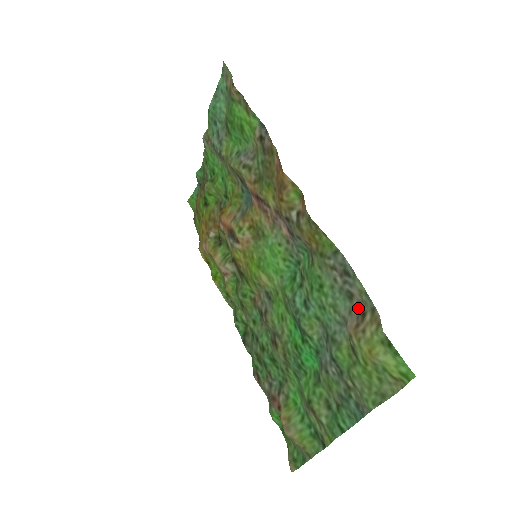
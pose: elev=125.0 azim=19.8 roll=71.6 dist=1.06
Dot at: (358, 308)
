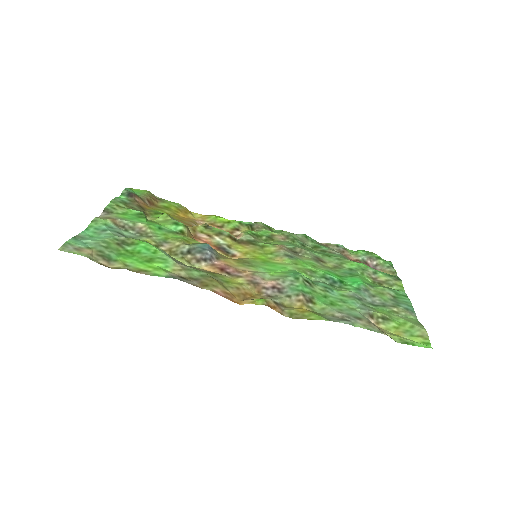
Dot at: (369, 322)
